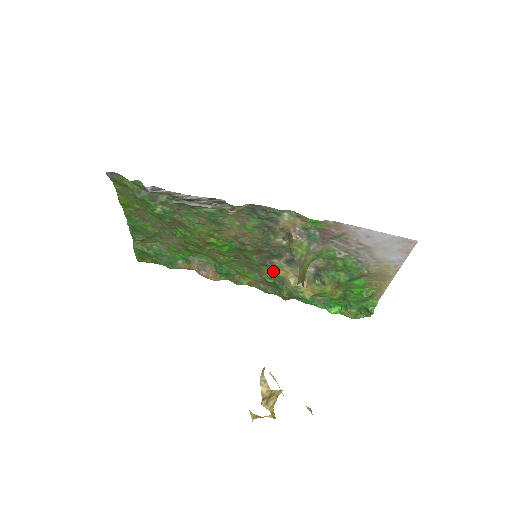
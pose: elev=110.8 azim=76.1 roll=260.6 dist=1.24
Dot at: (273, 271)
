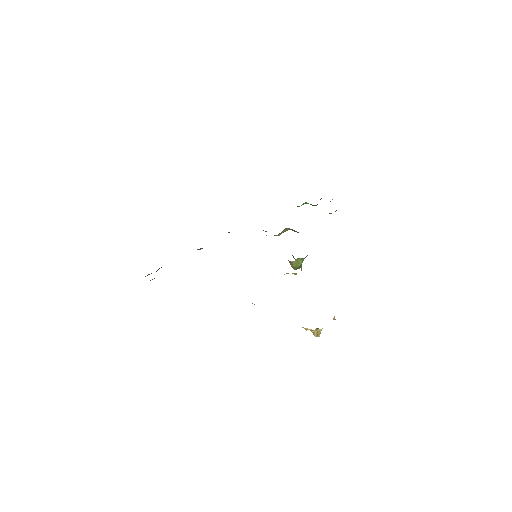
Dot at: occluded
